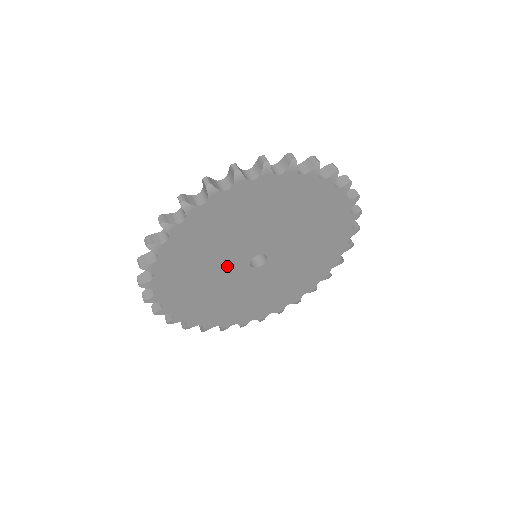
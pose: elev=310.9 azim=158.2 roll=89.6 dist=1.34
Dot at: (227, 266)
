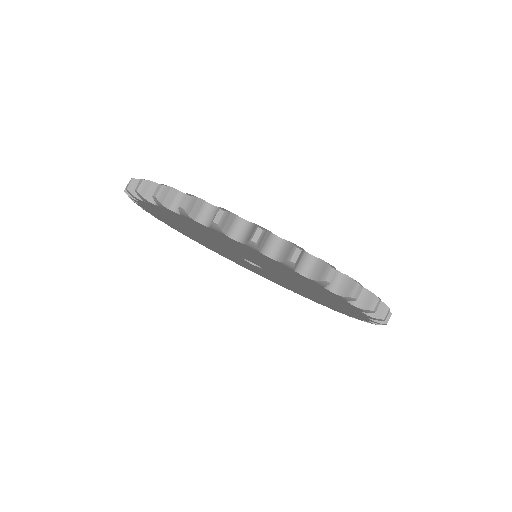
Dot at: (228, 253)
